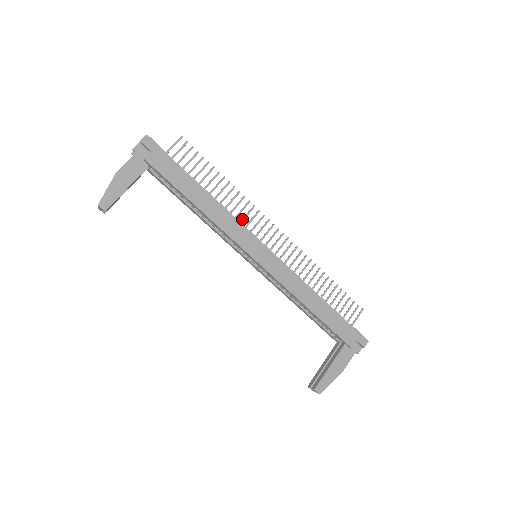
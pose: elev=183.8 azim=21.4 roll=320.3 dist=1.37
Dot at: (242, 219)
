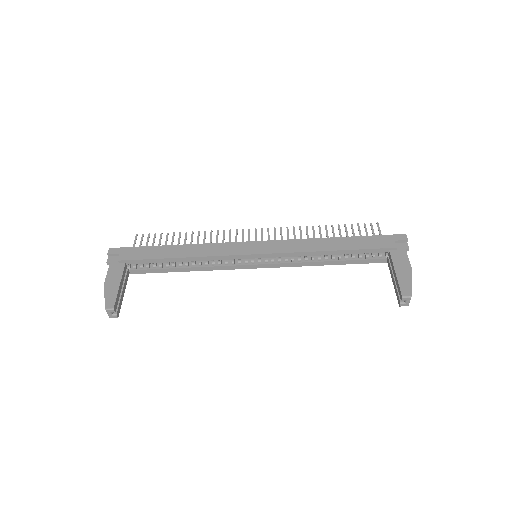
Dot at: occluded
